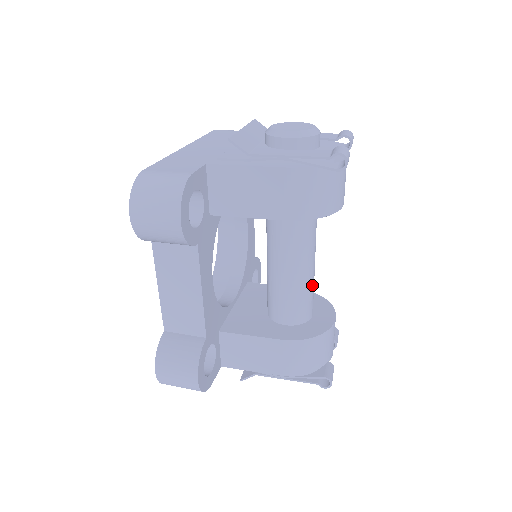
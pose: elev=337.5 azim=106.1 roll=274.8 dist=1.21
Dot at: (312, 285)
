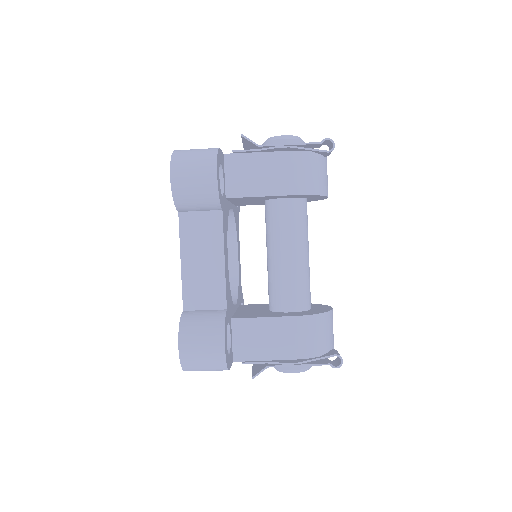
Dot at: (309, 274)
